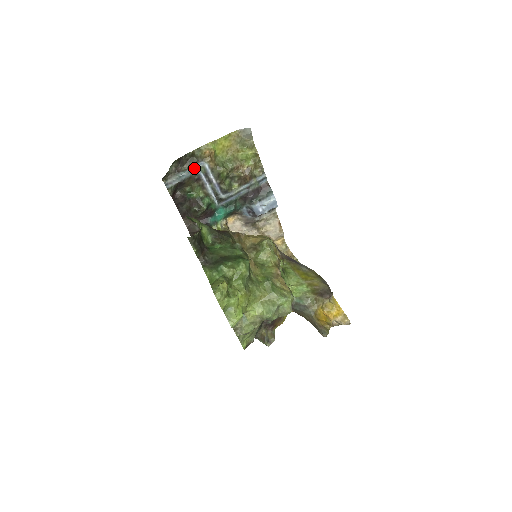
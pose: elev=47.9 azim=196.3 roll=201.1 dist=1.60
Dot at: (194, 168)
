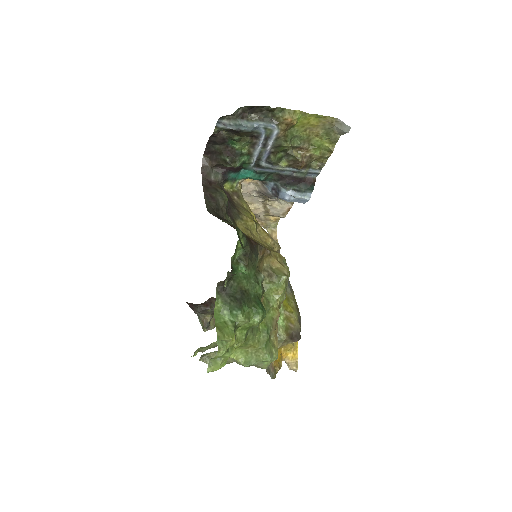
Dot at: (261, 125)
